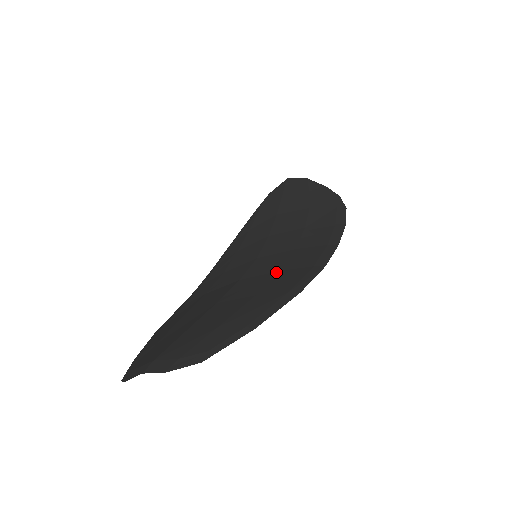
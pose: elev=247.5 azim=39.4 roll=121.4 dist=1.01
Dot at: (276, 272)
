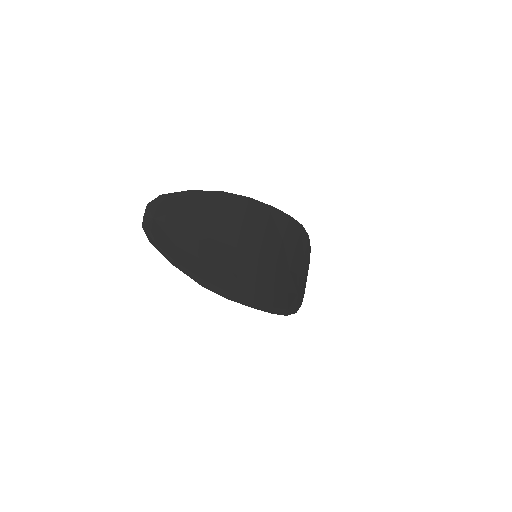
Dot at: (239, 223)
